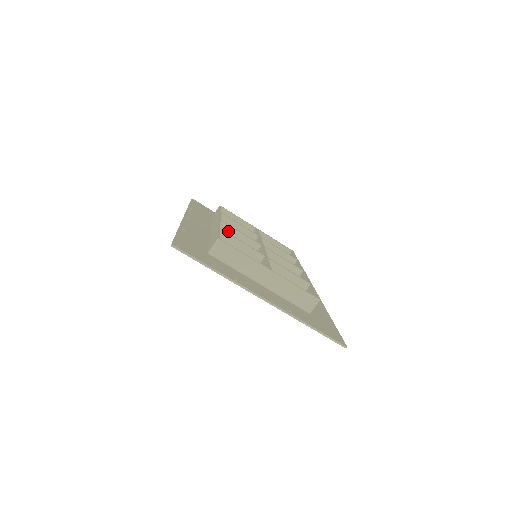
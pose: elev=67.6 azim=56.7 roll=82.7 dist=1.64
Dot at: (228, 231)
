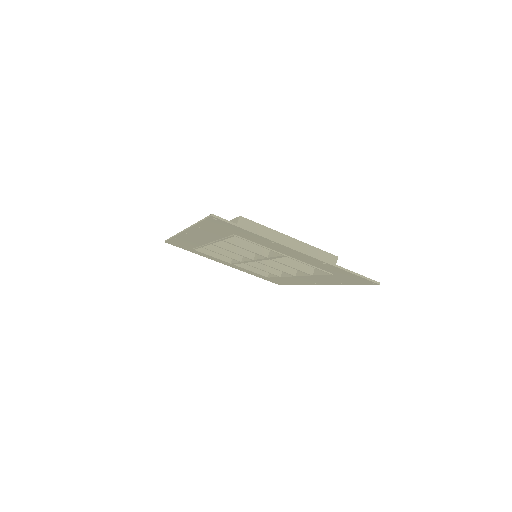
Dot at: occluded
